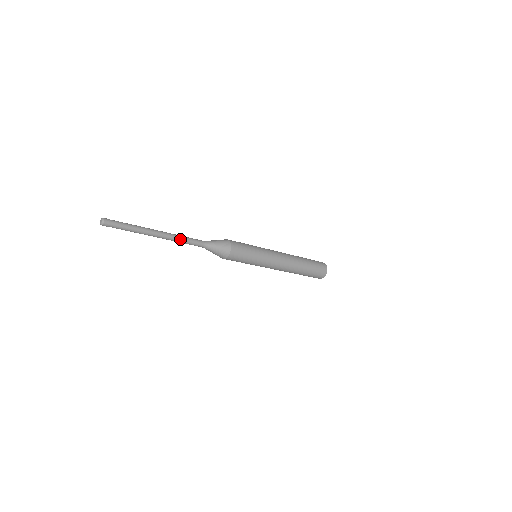
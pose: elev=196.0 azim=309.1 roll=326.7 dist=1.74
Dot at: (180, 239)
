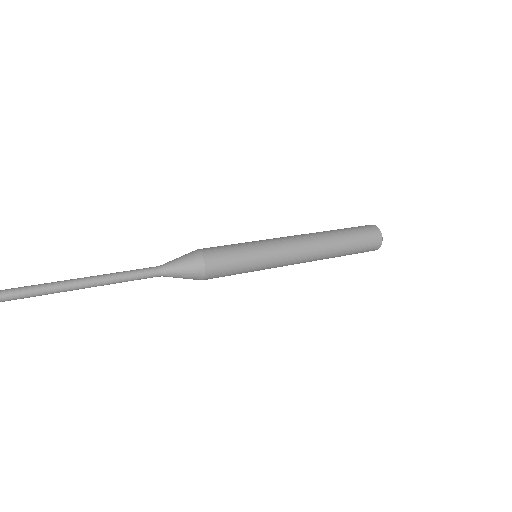
Dot at: (115, 283)
